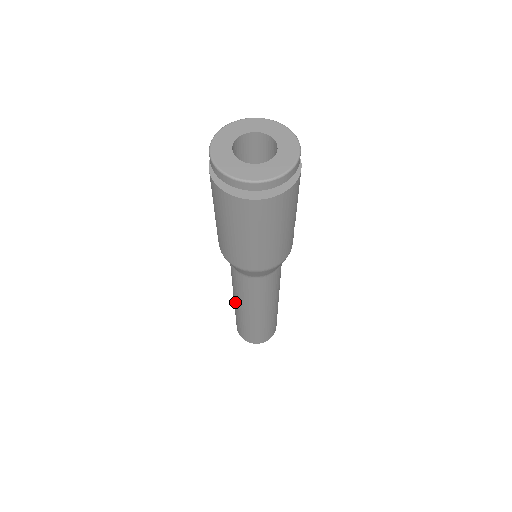
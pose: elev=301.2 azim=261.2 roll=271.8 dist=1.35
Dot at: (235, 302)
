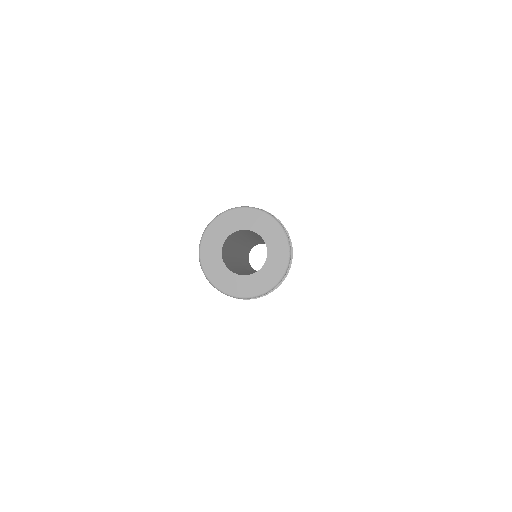
Dot at: occluded
